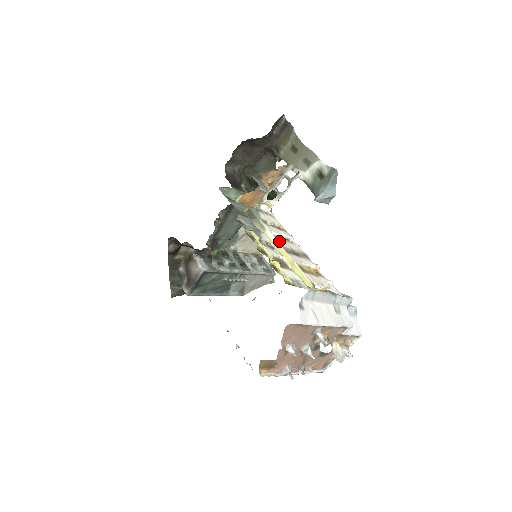
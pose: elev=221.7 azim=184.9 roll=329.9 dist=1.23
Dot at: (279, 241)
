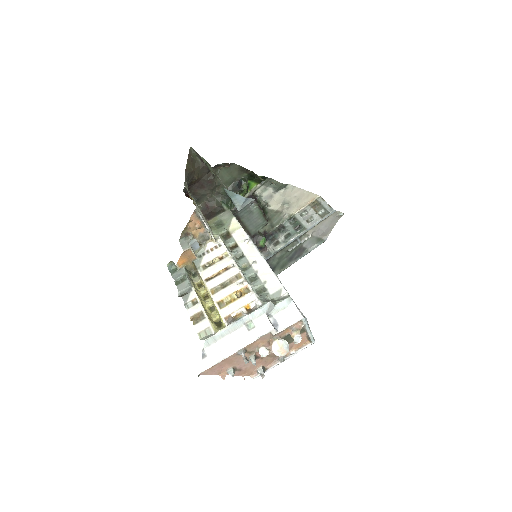
Dot at: (209, 284)
